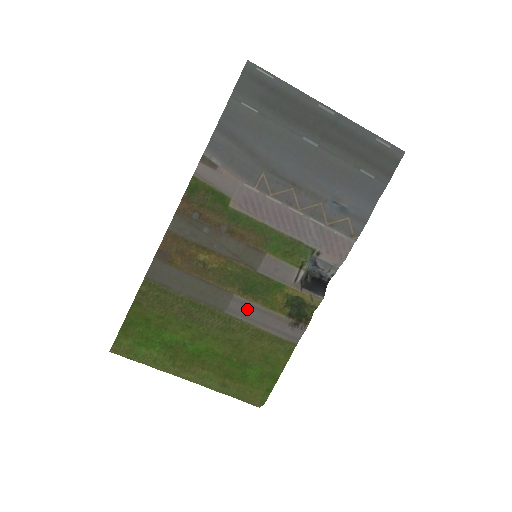
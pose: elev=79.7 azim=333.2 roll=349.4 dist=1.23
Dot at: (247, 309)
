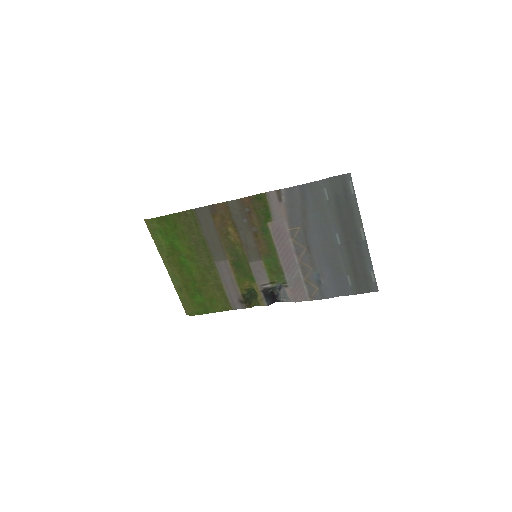
Dot at: (227, 272)
